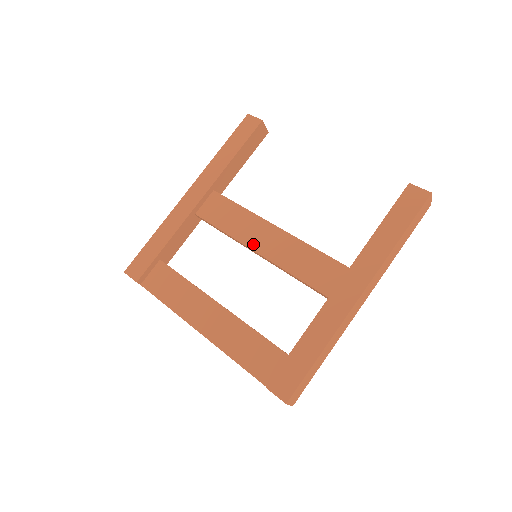
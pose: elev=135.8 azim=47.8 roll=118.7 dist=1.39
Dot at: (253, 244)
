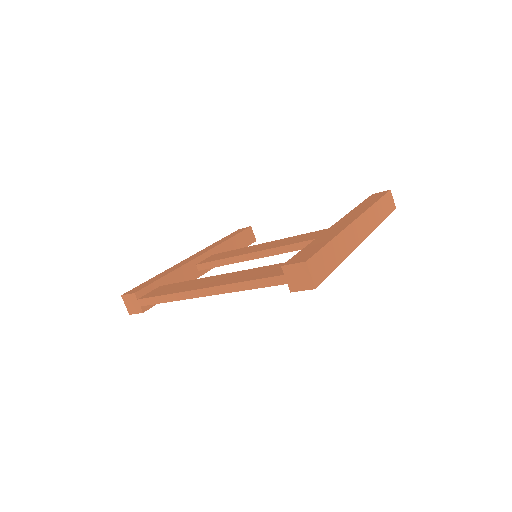
Dot at: (252, 251)
